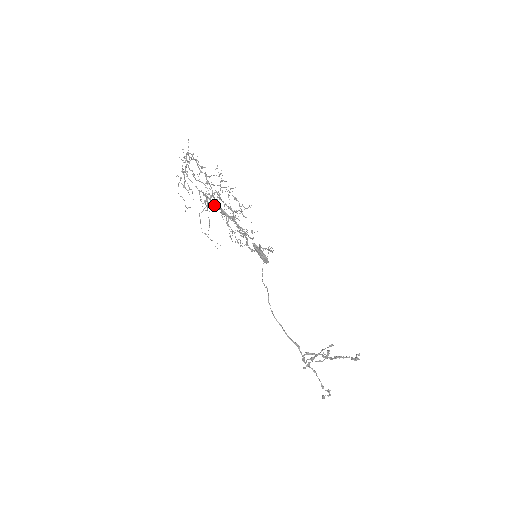
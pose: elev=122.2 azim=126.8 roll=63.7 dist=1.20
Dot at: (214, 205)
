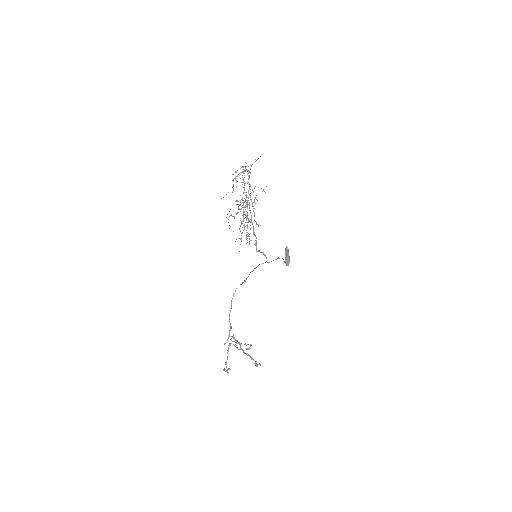
Dot at: occluded
